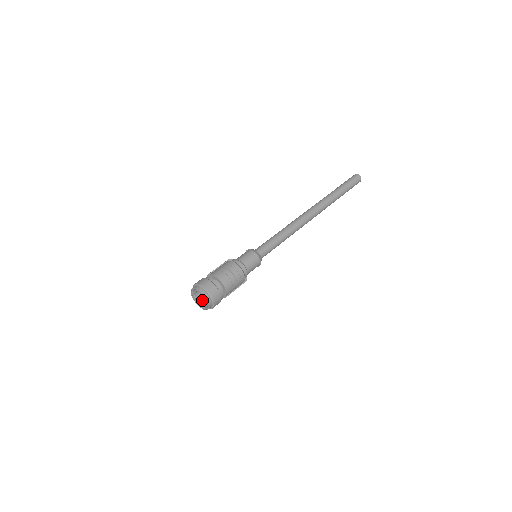
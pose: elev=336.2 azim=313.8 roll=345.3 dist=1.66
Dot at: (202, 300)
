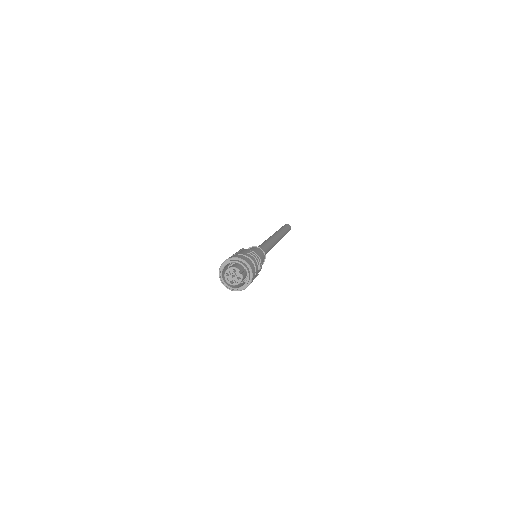
Dot at: (242, 274)
